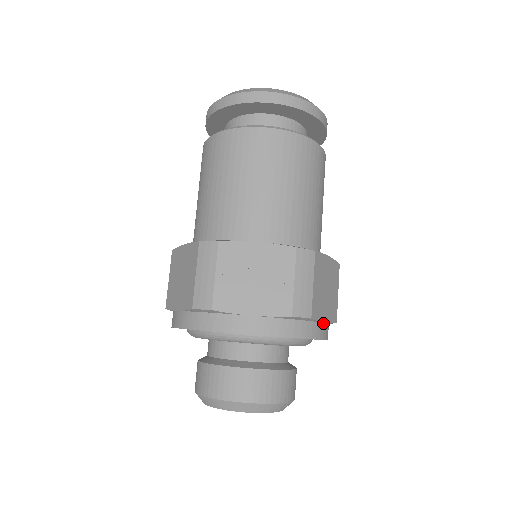
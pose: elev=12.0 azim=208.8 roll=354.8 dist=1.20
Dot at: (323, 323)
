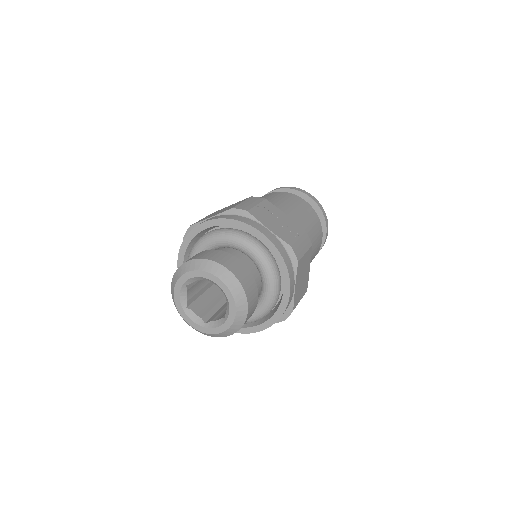
Dot at: (294, 287)
